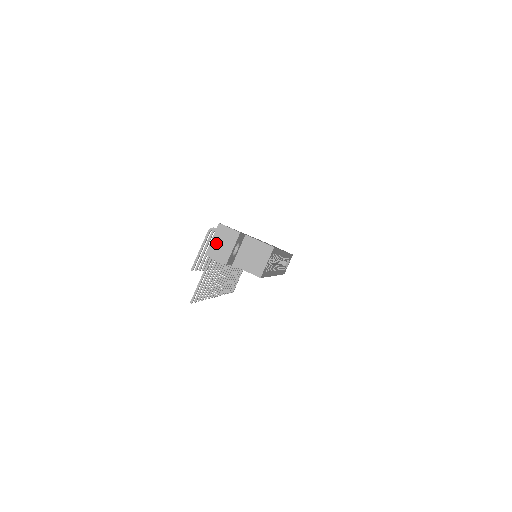
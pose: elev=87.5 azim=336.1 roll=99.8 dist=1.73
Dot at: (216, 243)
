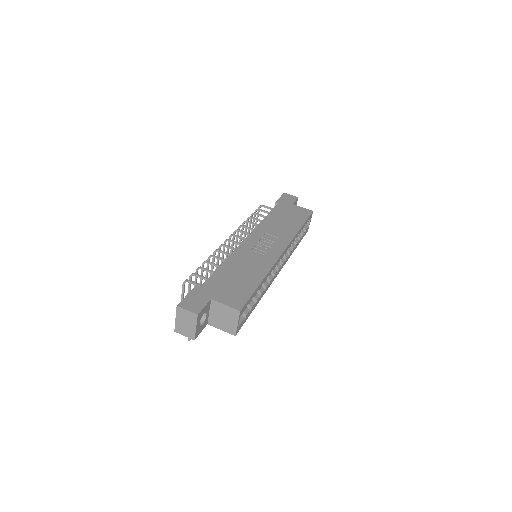
Dot at: (180, 322)
